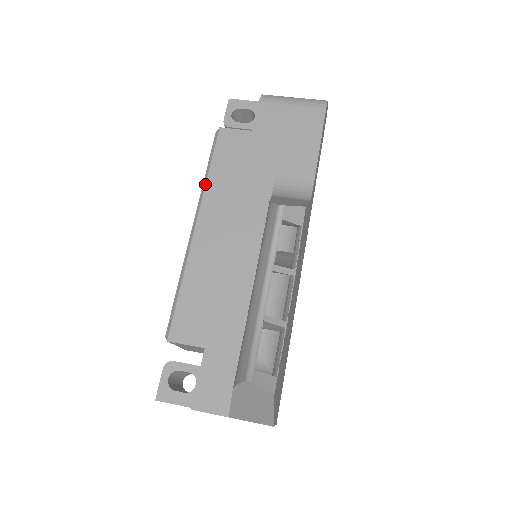
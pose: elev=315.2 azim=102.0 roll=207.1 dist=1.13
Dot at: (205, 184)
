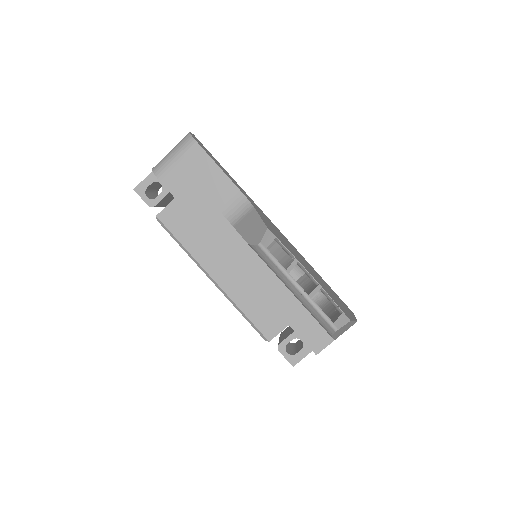
Dot at: (189, 254)
